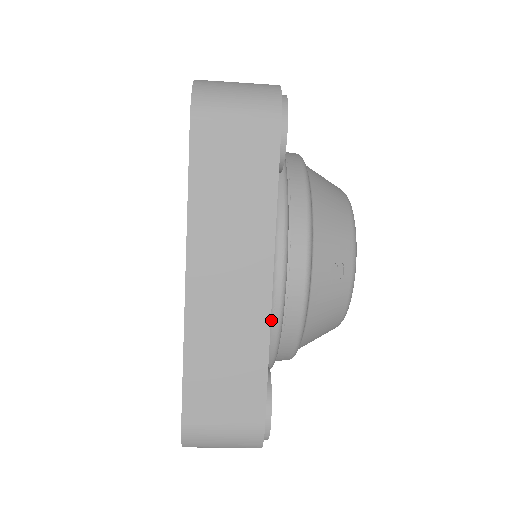
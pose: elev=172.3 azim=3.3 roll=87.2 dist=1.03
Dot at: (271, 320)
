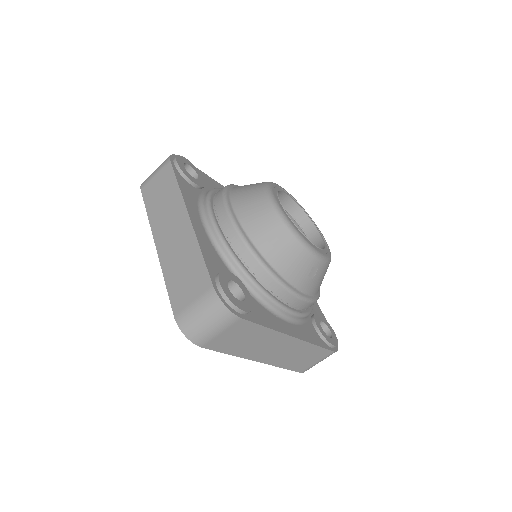
Dot at: (301, 320)
